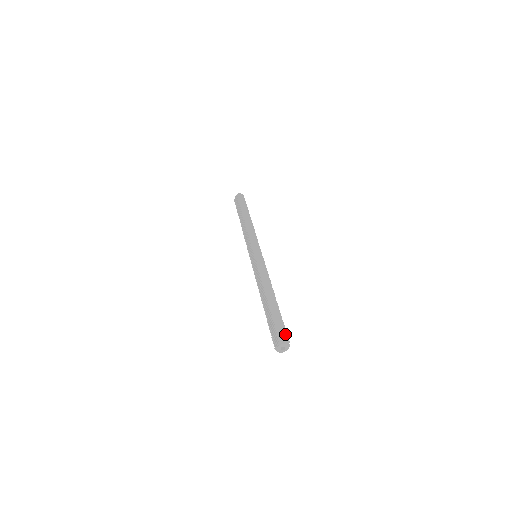
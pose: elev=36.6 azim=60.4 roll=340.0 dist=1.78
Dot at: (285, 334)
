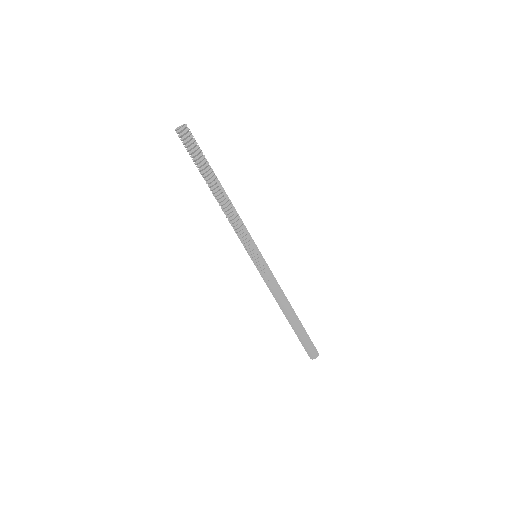
Dot at: occluded
